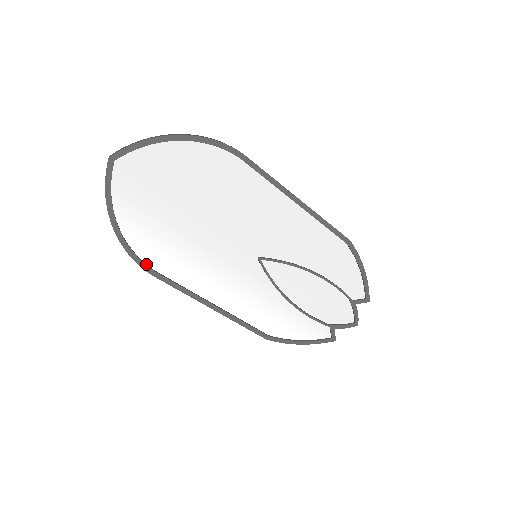
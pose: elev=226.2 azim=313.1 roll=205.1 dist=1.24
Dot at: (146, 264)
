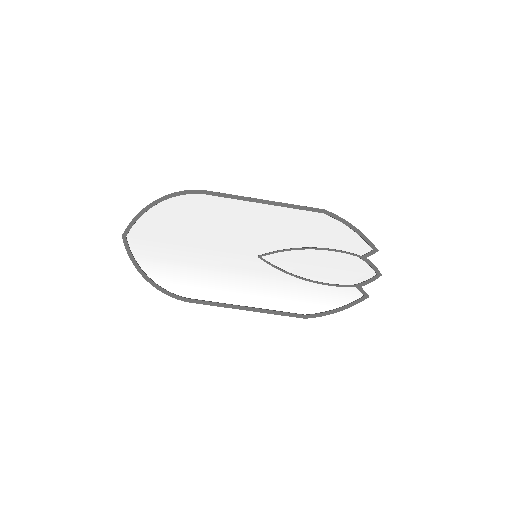
Dot at: (180, 296)
